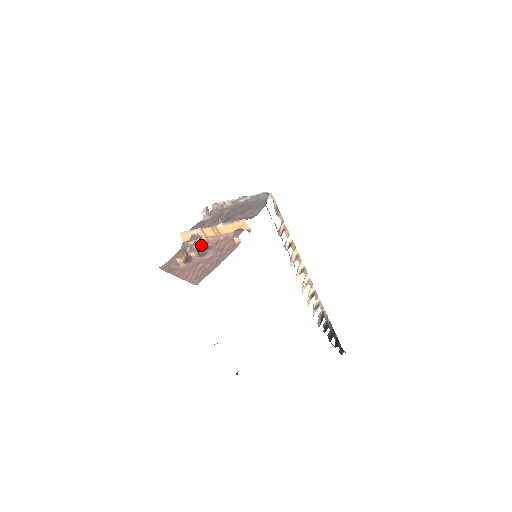
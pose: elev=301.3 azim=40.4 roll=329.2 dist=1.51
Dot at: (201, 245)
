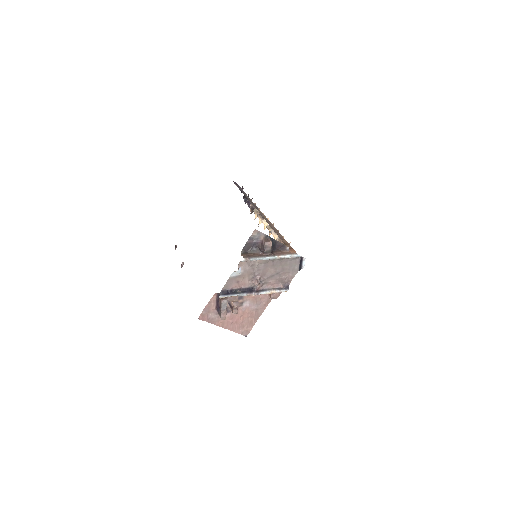
Dot at: occluded
